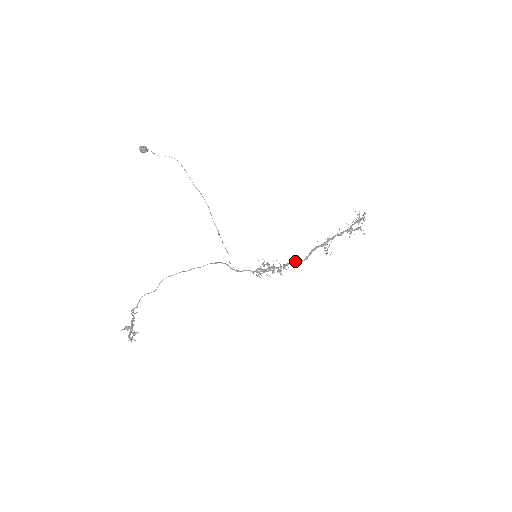
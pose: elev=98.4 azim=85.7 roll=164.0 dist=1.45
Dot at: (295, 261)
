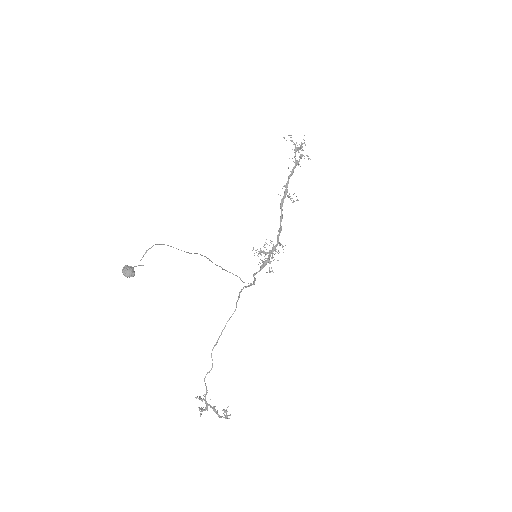
Dot at: (280, 230)
